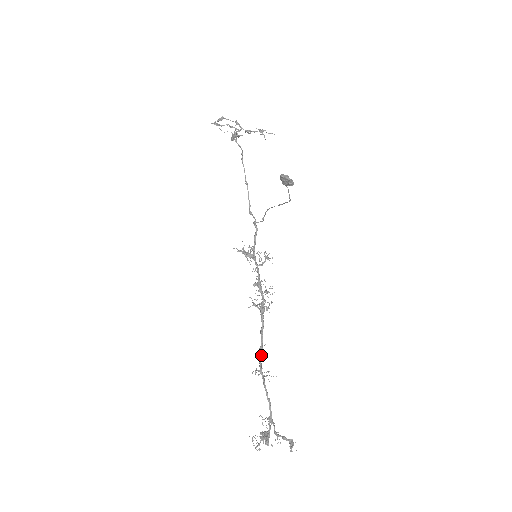
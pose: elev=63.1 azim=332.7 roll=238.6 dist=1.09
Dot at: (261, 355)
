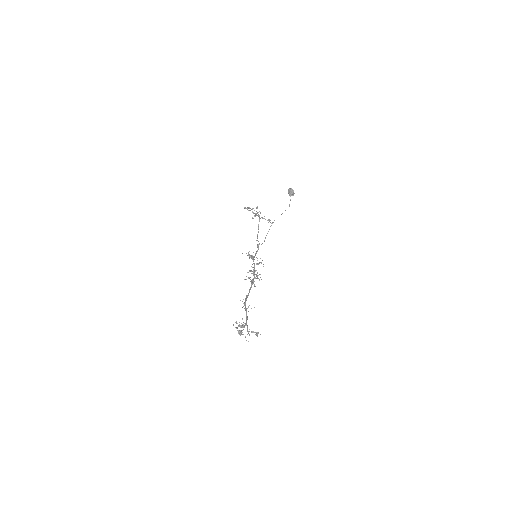
Dot at: occluded
